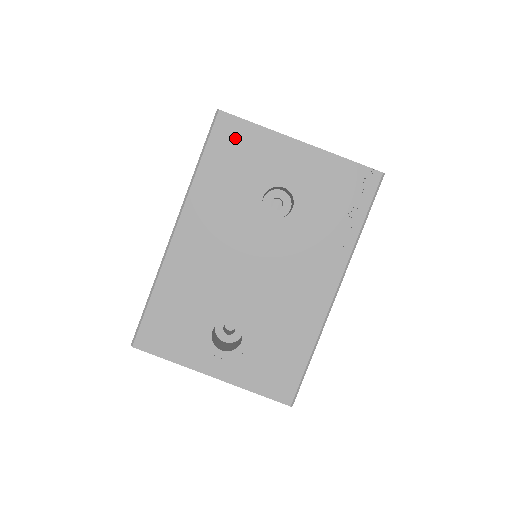
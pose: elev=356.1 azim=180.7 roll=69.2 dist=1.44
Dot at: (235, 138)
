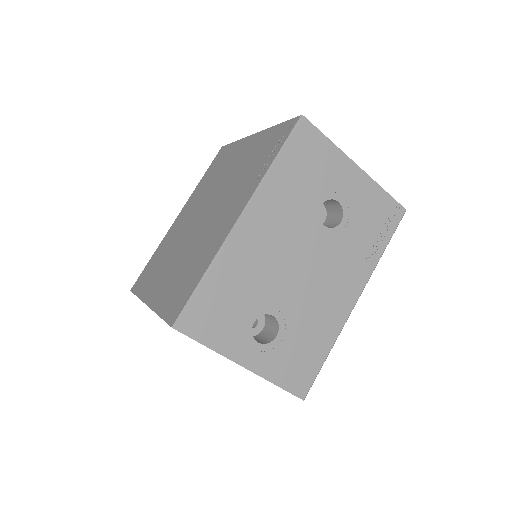
Dot at: (311, 146)
